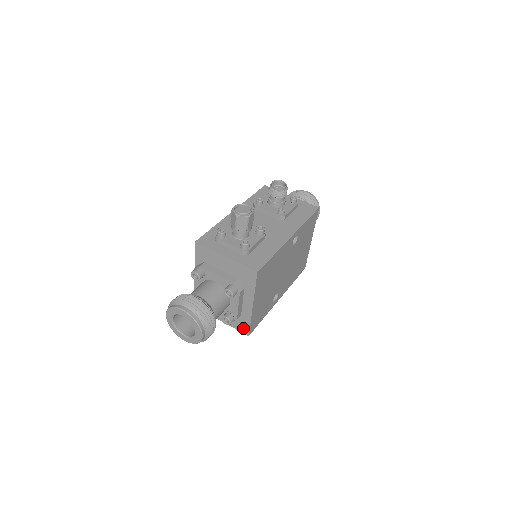
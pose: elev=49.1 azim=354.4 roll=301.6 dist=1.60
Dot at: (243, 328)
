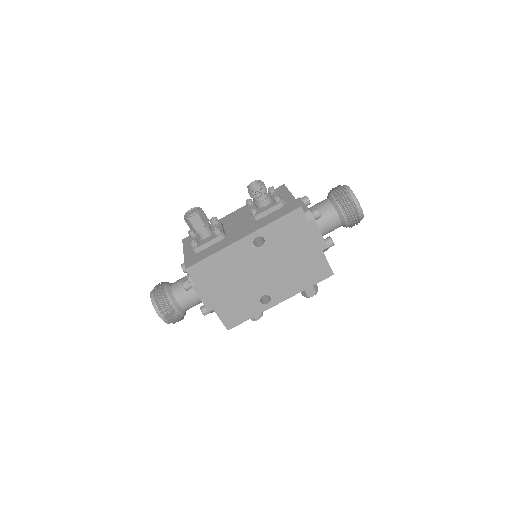
Dot at: occluded
